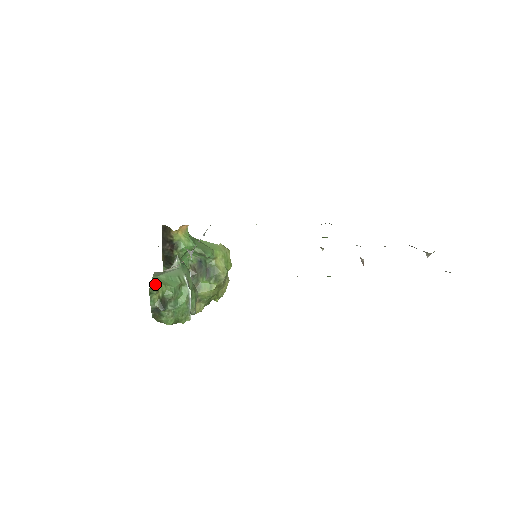
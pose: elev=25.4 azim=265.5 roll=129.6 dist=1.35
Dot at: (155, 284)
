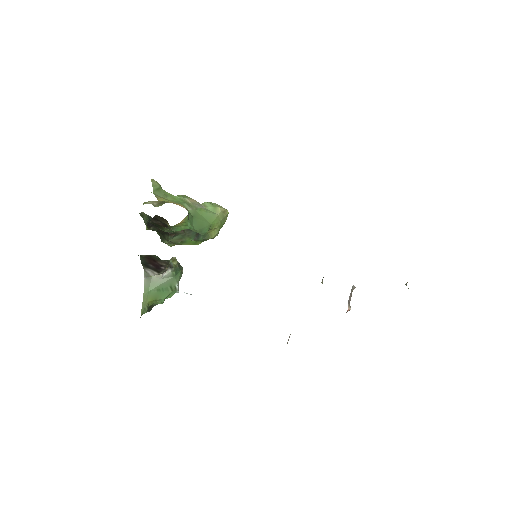
Dot at: (146, 304)
